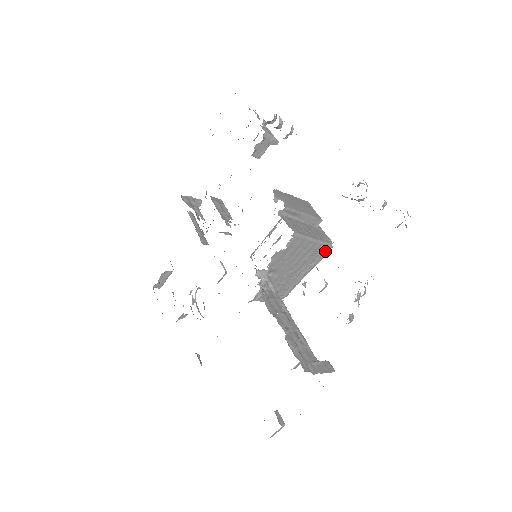
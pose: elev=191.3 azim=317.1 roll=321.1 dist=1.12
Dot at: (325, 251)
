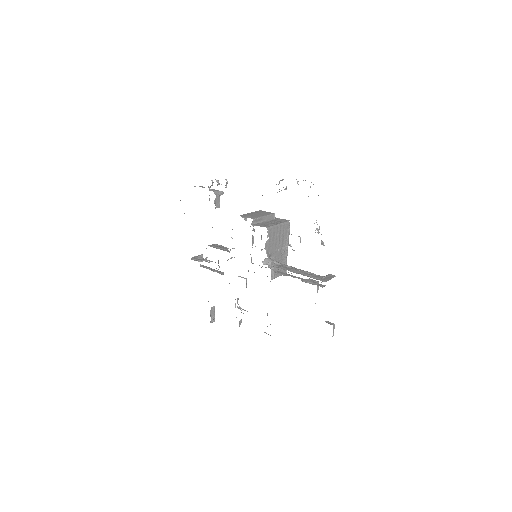
Dot at: (288, 227)
